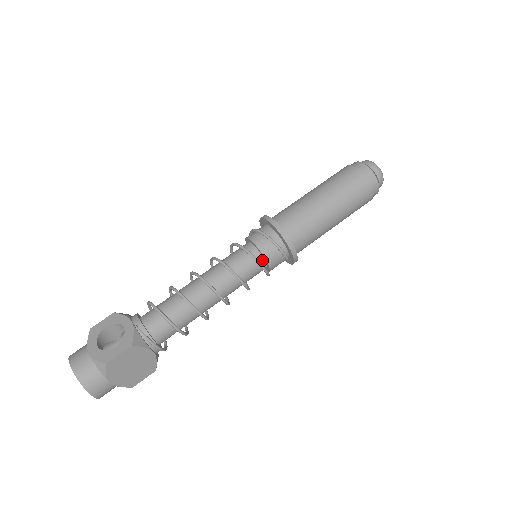
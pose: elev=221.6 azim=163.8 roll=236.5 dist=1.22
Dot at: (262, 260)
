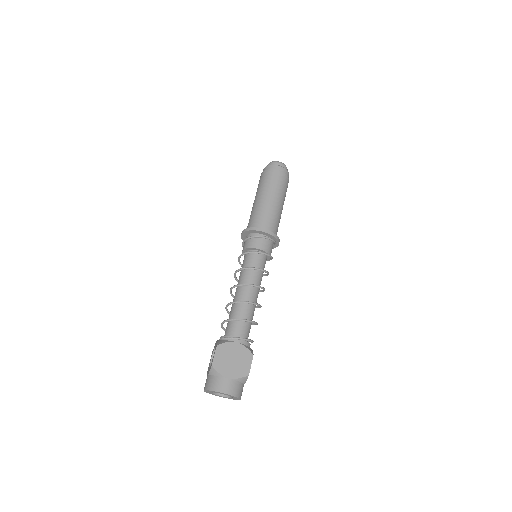
Dot at: occluded
